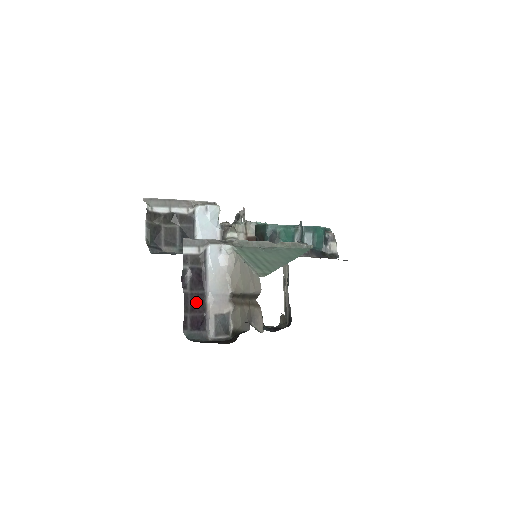
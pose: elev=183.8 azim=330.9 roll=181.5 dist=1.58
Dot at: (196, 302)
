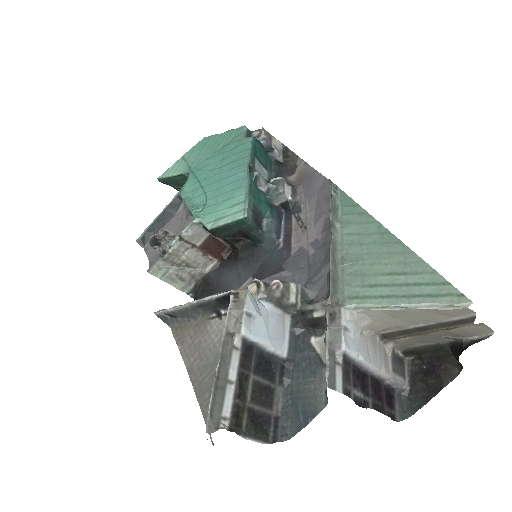
Dot at: (377, 392)
